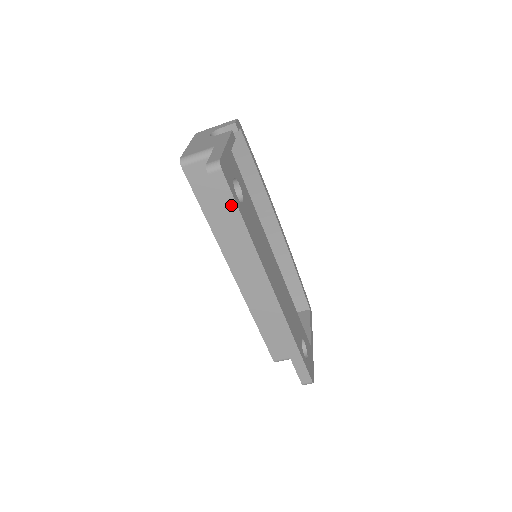
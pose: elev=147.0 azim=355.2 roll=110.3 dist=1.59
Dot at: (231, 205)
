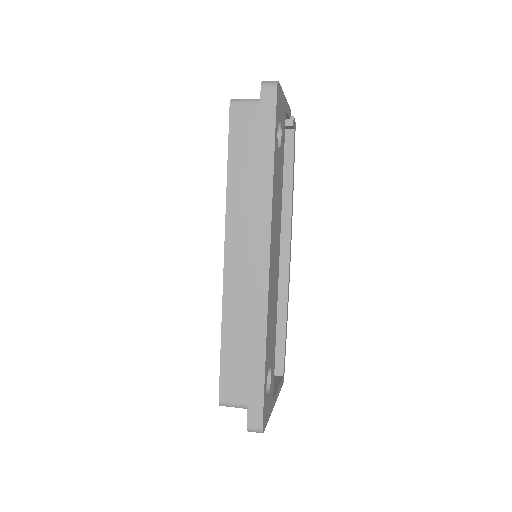
Dot at: (269, 131)
